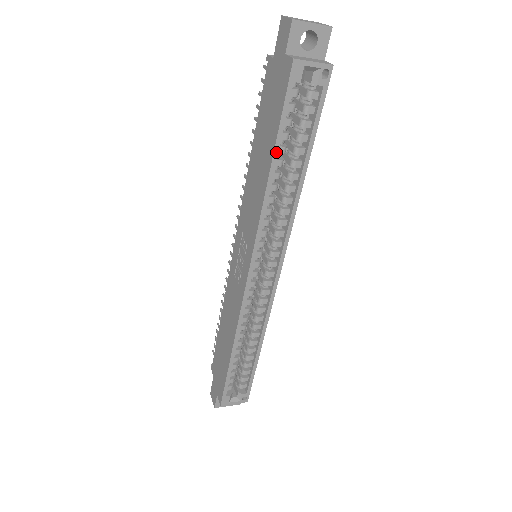
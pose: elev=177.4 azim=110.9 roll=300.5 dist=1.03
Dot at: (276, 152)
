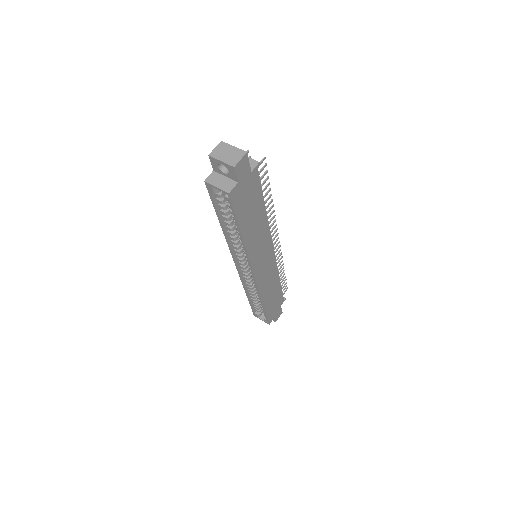
Dot at: (219, 219)
